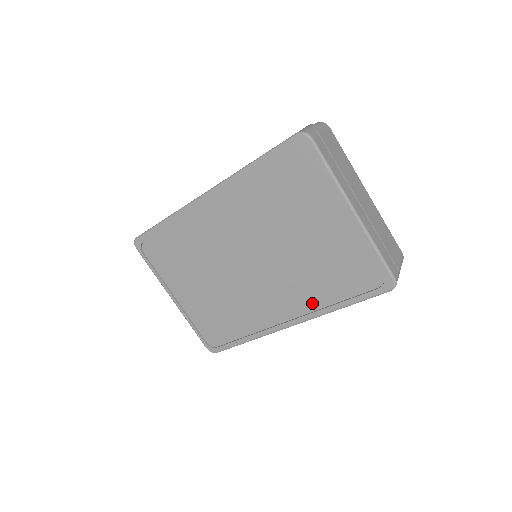
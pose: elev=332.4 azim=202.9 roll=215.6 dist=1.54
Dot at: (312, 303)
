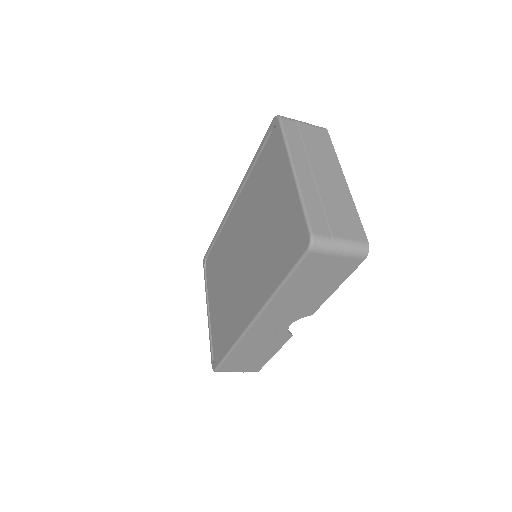
Dot at: (266, 288)
